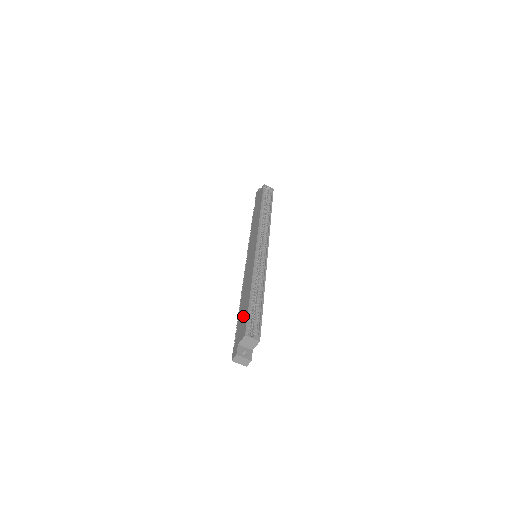
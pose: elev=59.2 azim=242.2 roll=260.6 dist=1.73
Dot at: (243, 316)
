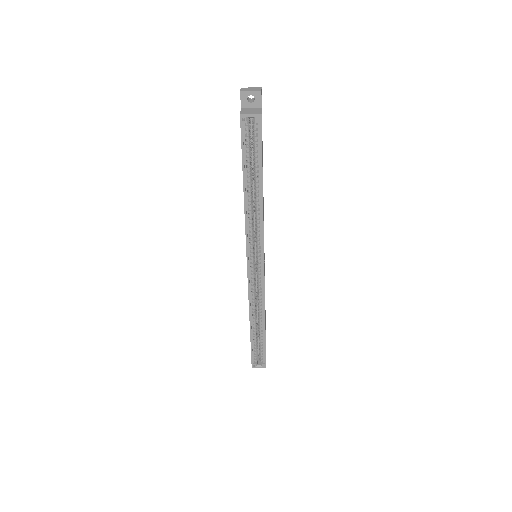
Dot at: occluded
